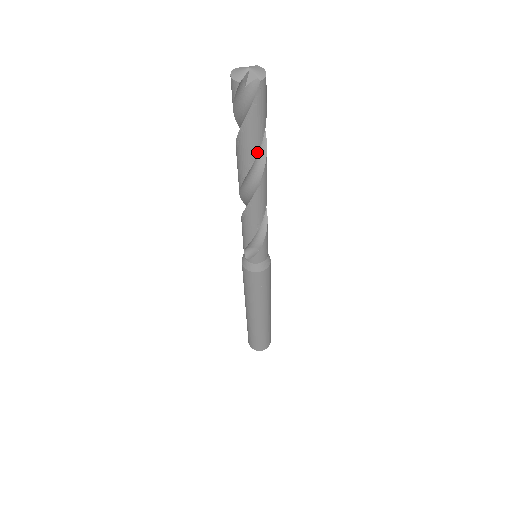
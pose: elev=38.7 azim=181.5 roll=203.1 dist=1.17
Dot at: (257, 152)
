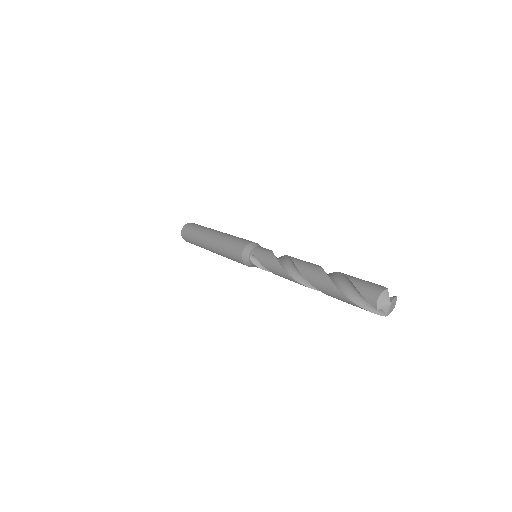
Dot at: (334, 297)
